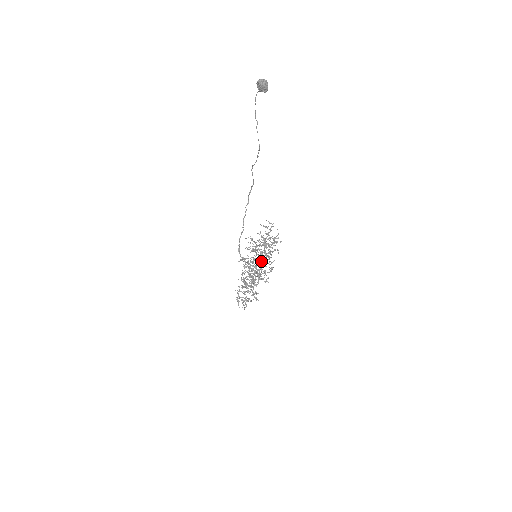
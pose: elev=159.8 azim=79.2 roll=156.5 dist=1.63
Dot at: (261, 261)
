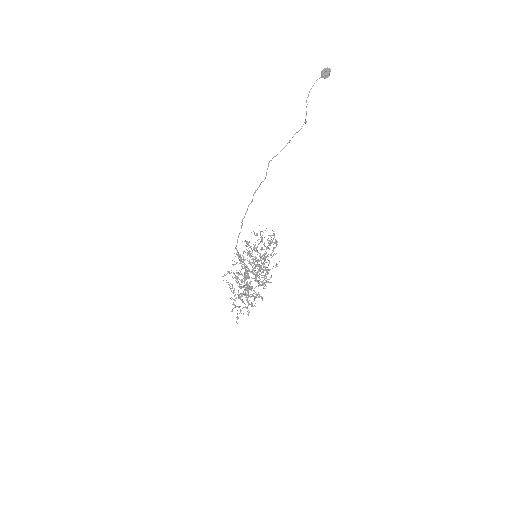
Dot at: (258, 264)
